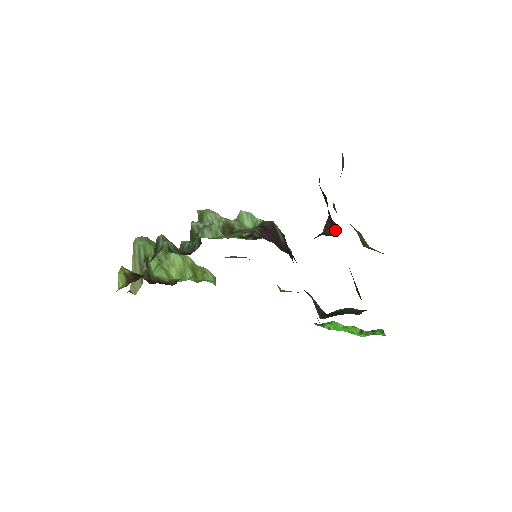
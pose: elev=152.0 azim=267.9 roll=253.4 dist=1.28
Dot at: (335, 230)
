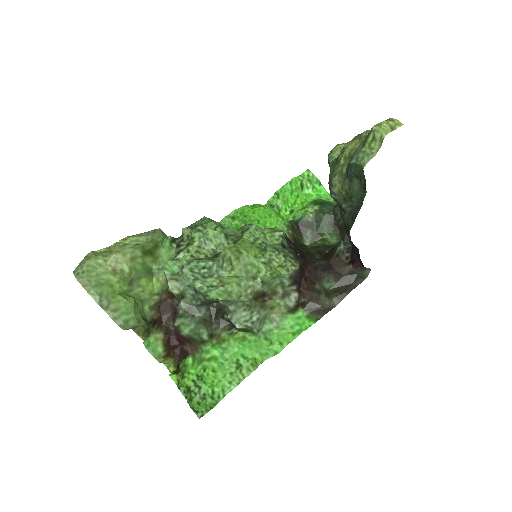
Dot at: (364, 269)
